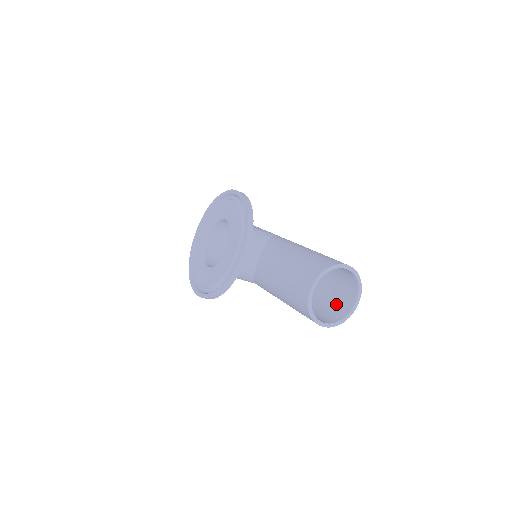
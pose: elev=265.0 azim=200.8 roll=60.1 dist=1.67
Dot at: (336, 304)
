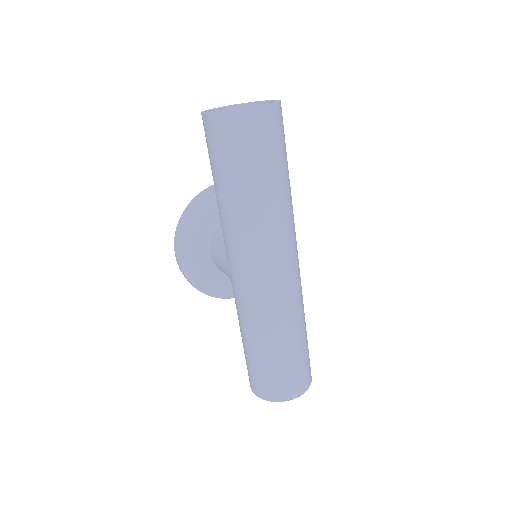
Dot at: (246, 139)
